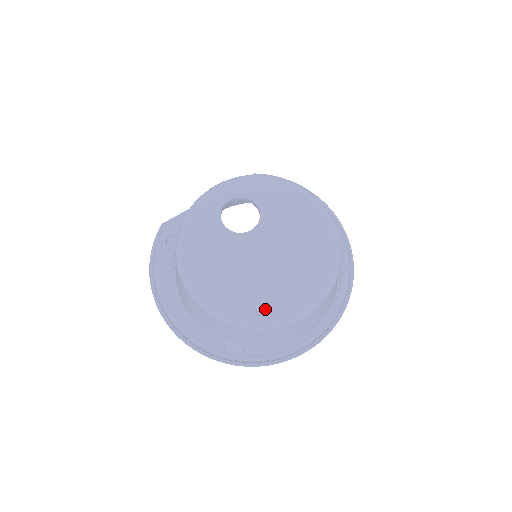
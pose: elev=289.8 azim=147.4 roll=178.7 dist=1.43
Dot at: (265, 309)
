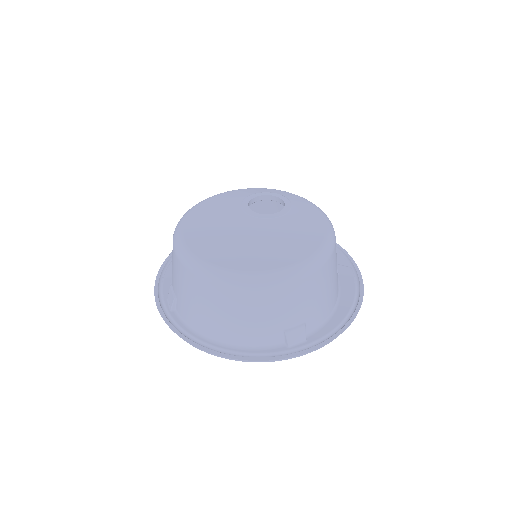
Dot at: (200, 250)
